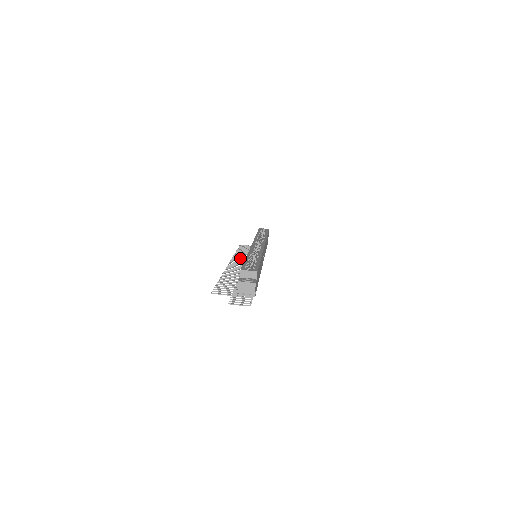
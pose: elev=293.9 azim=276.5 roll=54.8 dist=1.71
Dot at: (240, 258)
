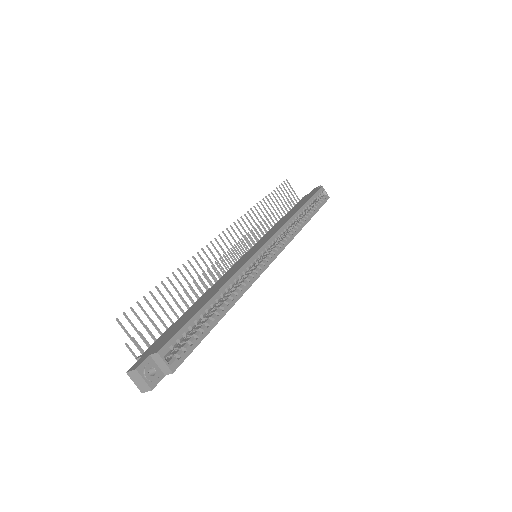
Dot at: (251, 223)
